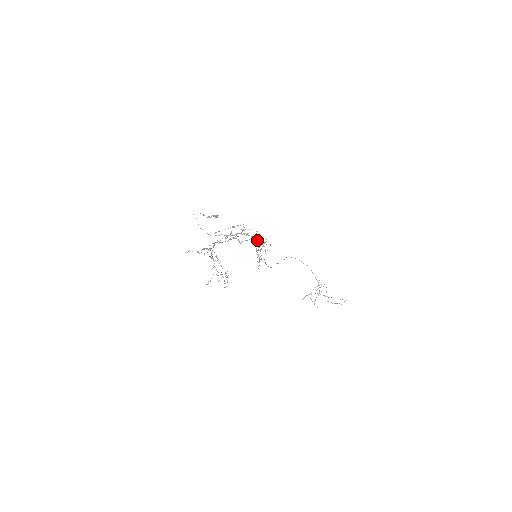
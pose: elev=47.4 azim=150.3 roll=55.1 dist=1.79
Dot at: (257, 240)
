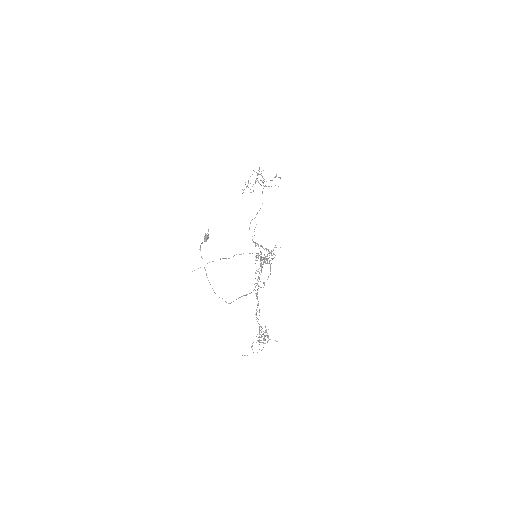
Dot at: occluded
